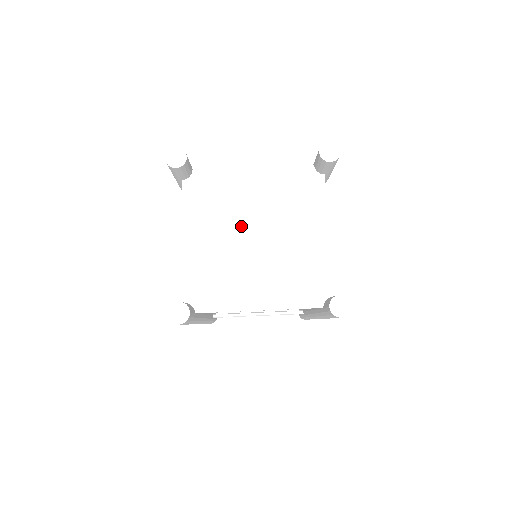
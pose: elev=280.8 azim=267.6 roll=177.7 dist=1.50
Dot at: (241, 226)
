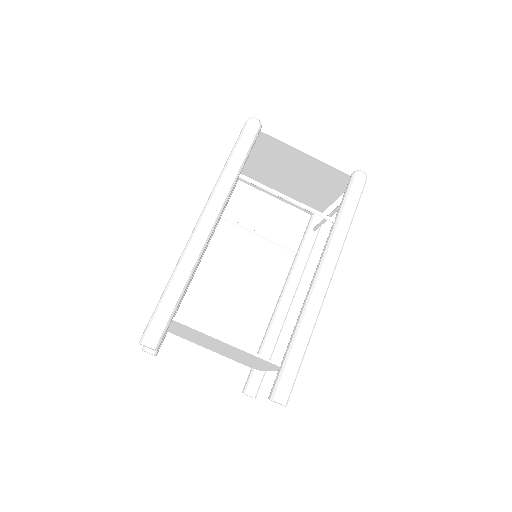
Dot at: (207, 342)
